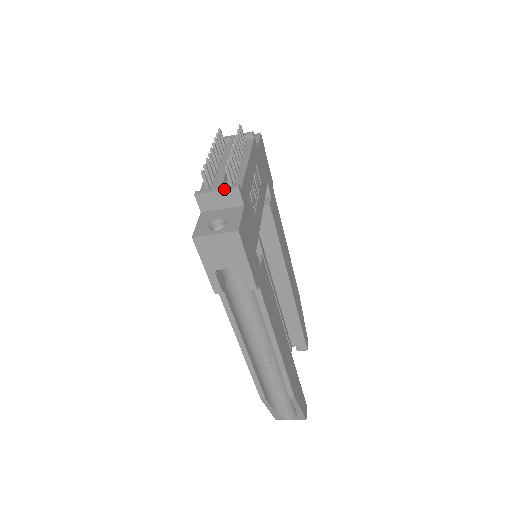
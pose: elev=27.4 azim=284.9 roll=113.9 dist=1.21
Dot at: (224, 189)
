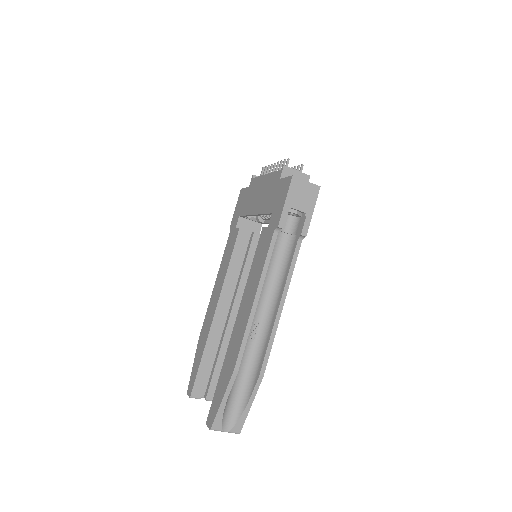
Dot at: occluded
